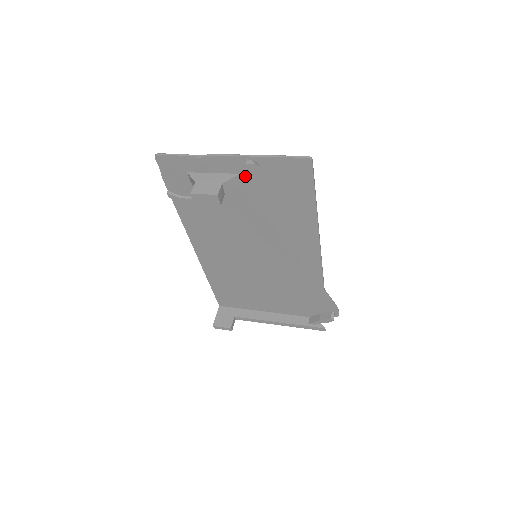
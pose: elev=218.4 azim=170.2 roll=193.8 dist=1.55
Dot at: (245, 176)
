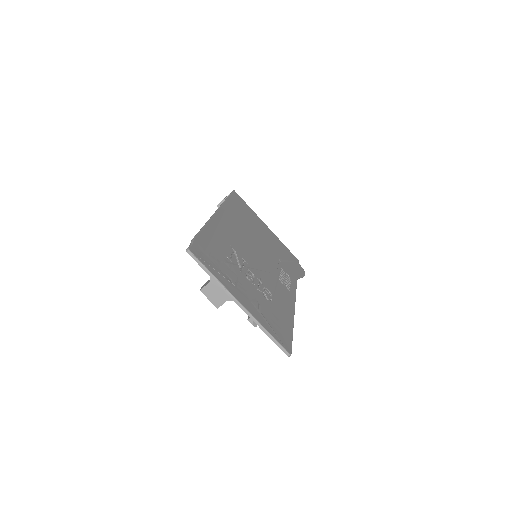
Dot at: occluded
